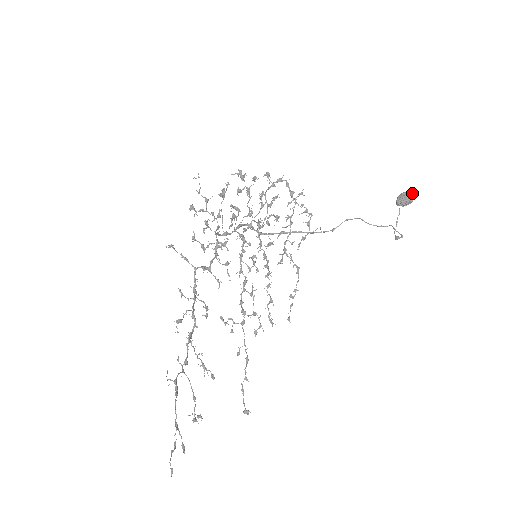
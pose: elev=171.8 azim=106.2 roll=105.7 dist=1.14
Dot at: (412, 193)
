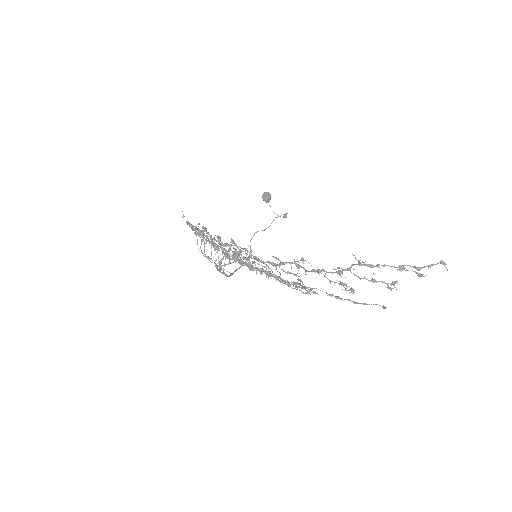
Dot at: (266, 192)
